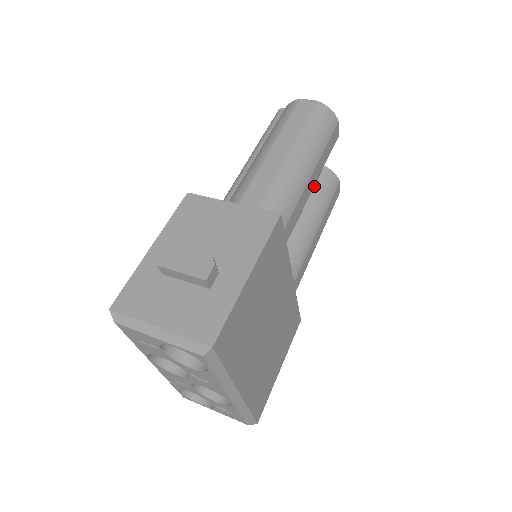
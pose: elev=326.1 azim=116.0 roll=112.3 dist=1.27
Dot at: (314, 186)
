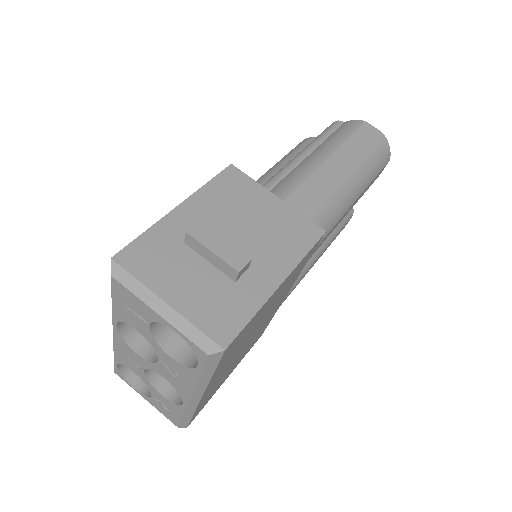
Dot at: occluded
